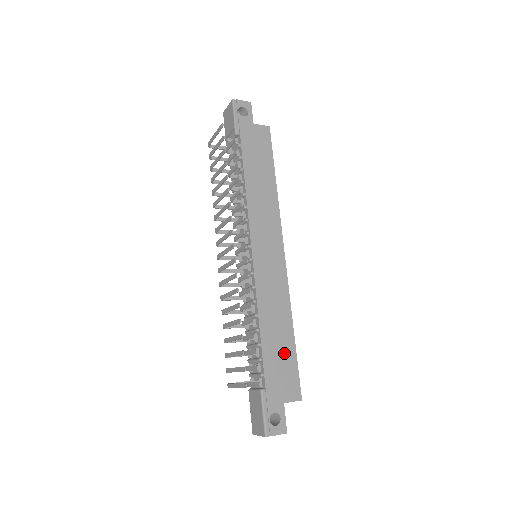
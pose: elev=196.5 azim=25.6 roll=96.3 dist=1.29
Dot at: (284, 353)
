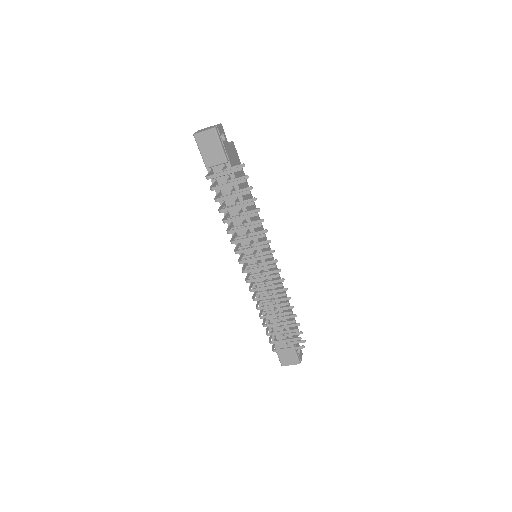
Dot at: occluded
